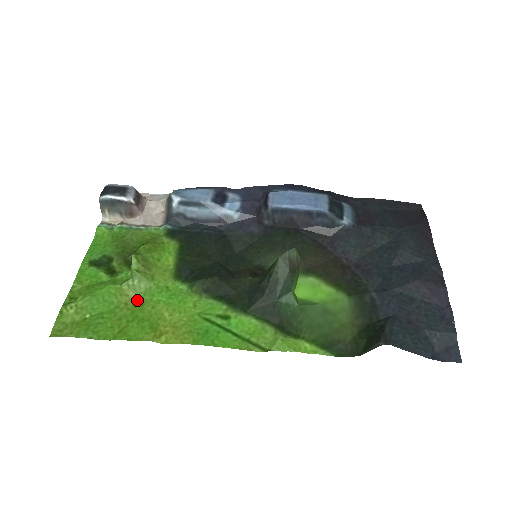
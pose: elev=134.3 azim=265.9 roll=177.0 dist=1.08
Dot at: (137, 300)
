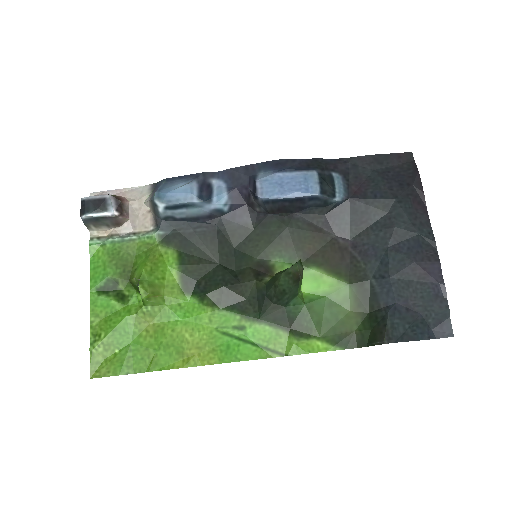
Dot at: (156, 324)
